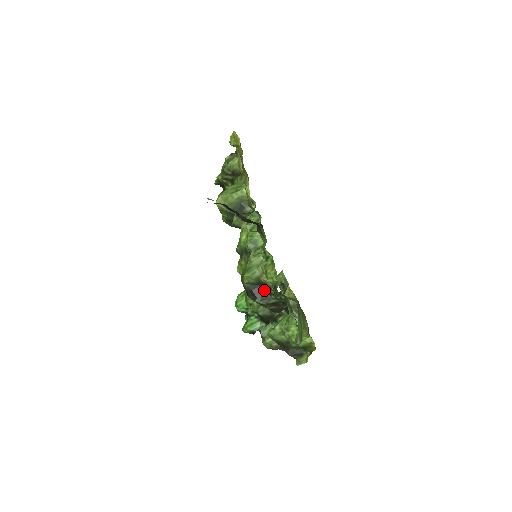
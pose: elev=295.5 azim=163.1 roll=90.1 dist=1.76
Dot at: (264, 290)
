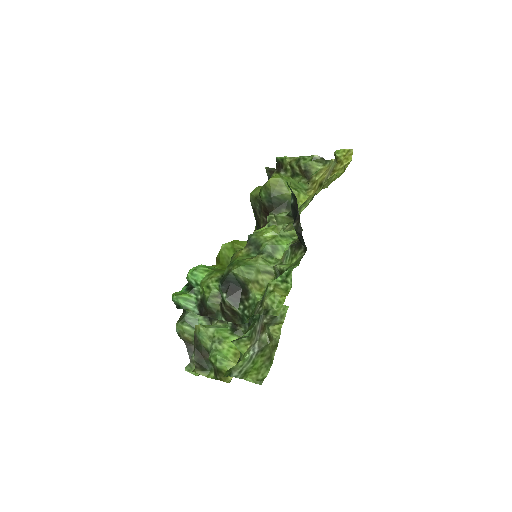
Dot at: (240, 293)
